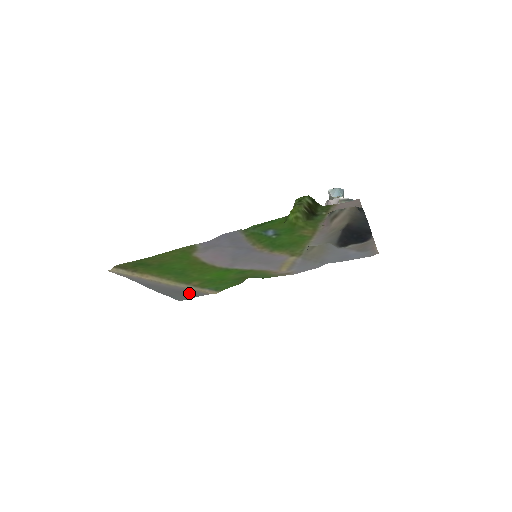
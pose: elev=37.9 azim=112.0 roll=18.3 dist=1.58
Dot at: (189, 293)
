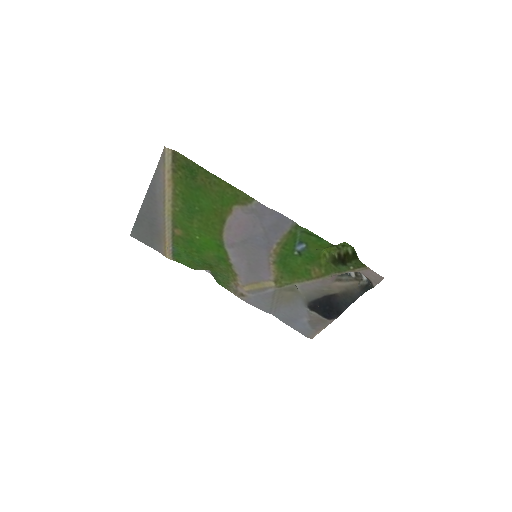
Dot at: (153, 236)
